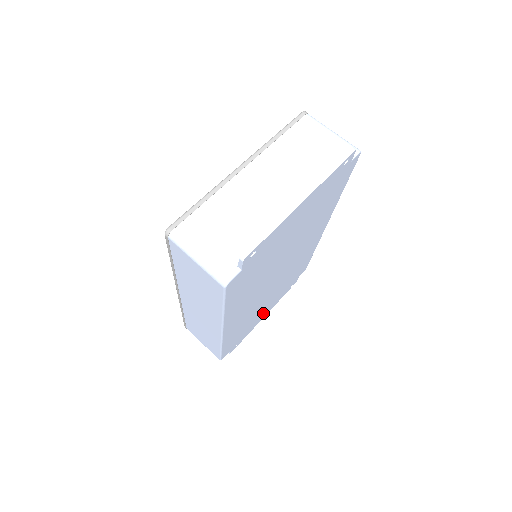
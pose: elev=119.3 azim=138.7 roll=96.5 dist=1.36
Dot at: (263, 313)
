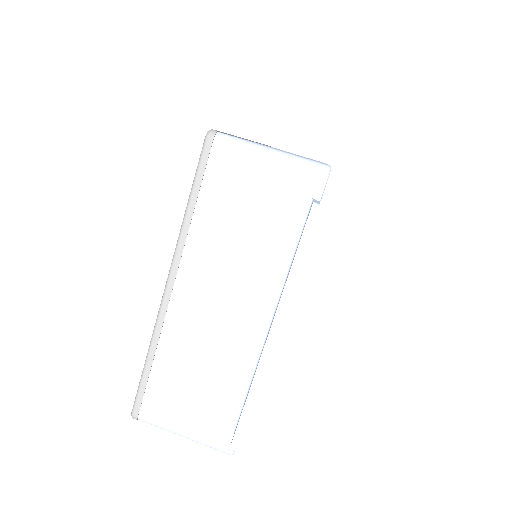
Dot at: occluded
